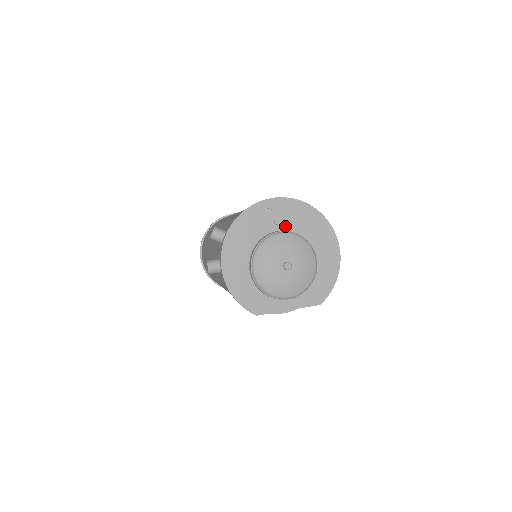
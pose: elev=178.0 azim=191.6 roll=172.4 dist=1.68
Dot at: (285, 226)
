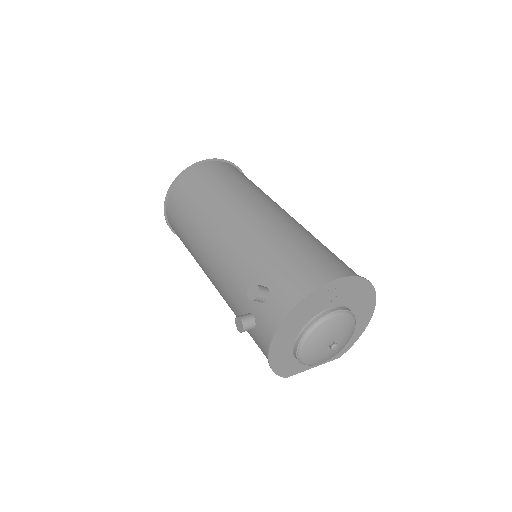
Dot at: (339, 302)
